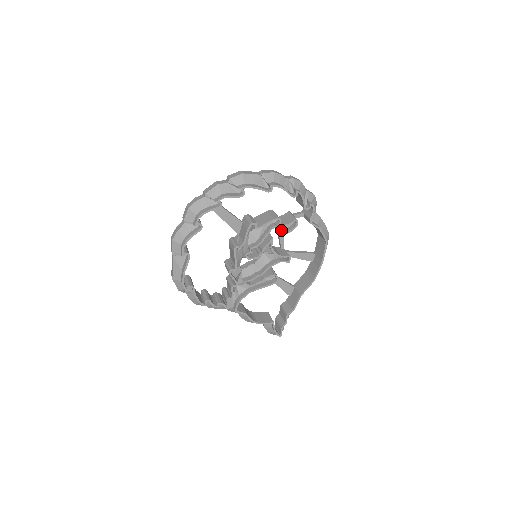
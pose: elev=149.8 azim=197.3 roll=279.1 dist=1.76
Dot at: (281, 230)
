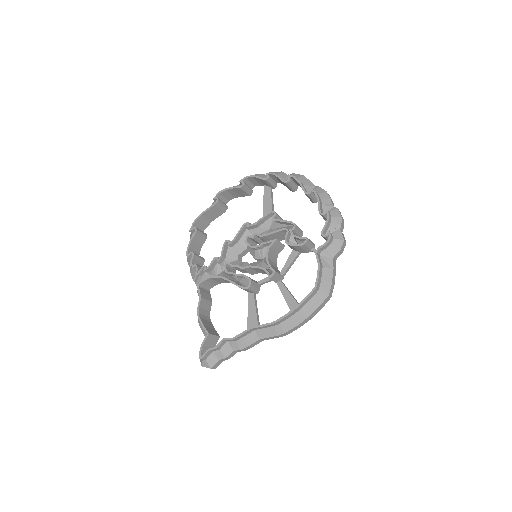
Dot at: occluded
